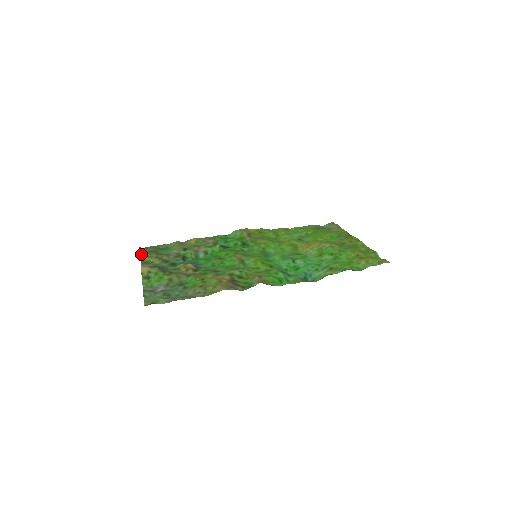
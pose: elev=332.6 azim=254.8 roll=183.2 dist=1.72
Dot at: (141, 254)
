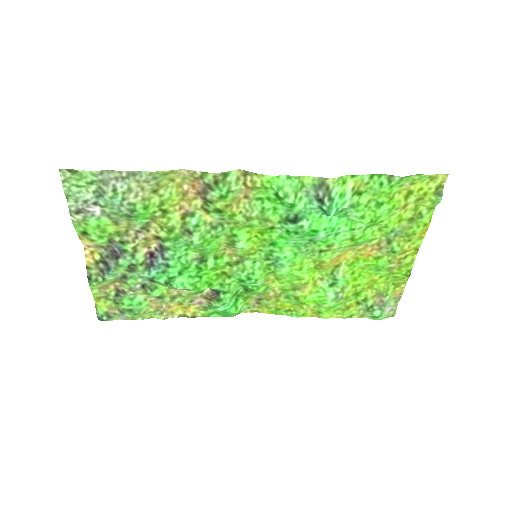
Dot at: (94, 294)
